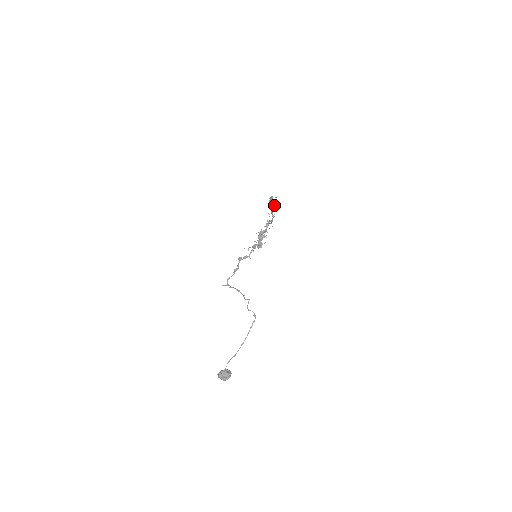
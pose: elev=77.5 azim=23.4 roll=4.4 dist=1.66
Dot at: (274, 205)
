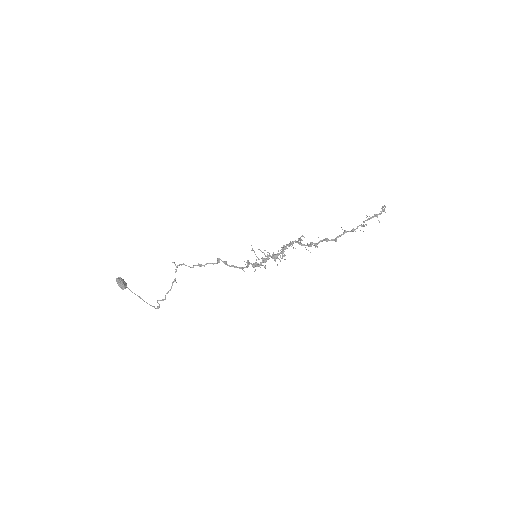
Dot at: (364, 225)
